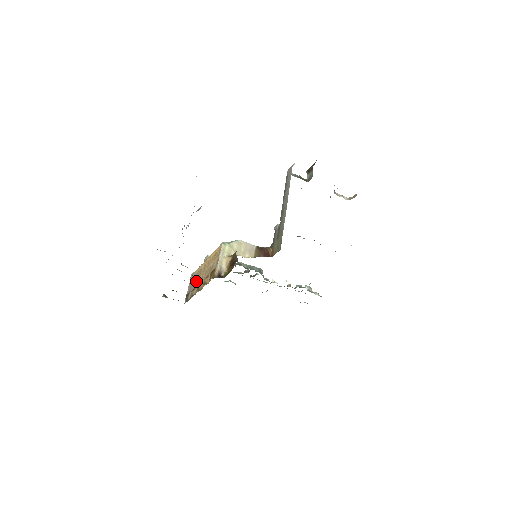
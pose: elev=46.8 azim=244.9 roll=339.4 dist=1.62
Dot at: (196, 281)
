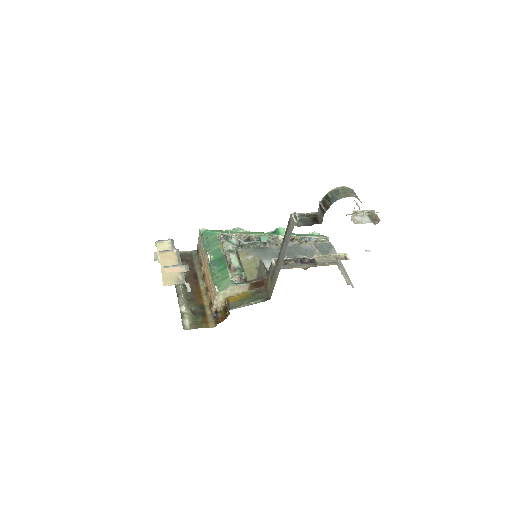
Dot at: (202, 258)
